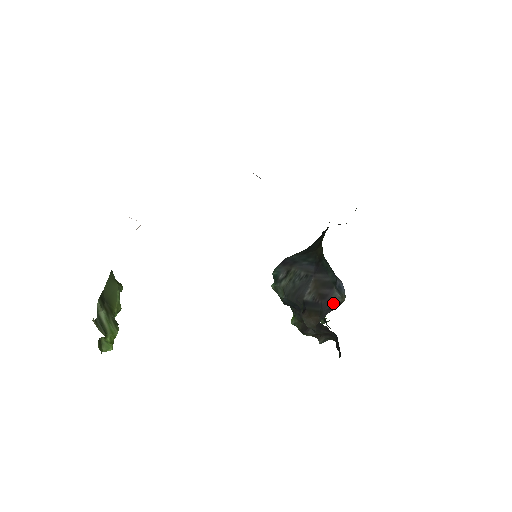
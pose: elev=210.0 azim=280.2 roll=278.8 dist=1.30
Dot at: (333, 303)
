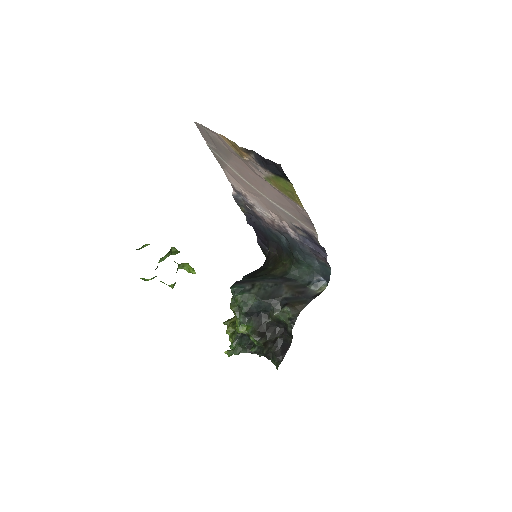
Dot at: (313, 294)
